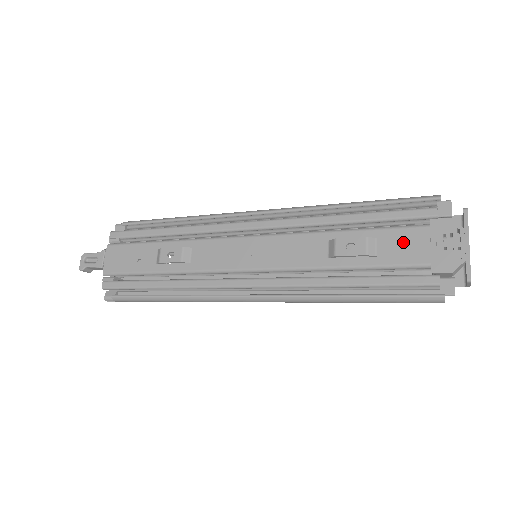
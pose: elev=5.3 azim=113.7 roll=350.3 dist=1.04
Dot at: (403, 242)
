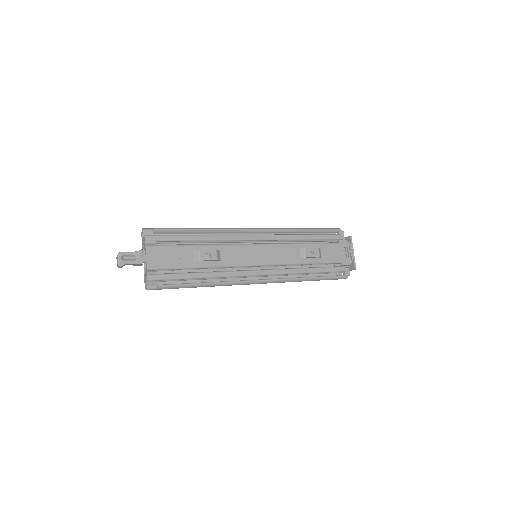
Dot at: (331, 251)
